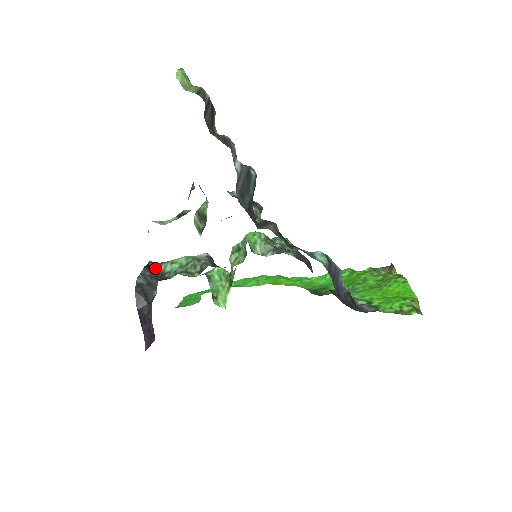
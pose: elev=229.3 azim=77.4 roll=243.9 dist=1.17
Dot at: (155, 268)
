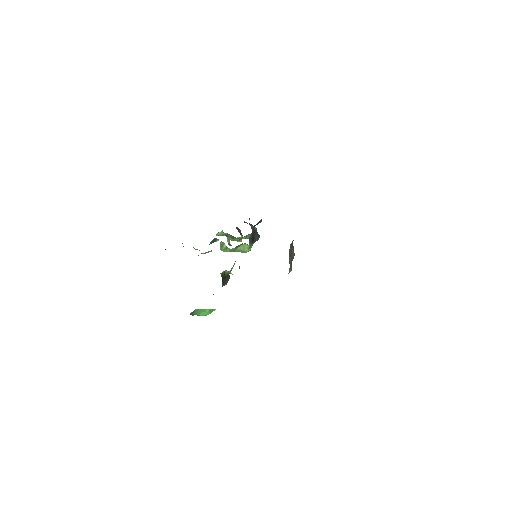
Dot at: occluded
